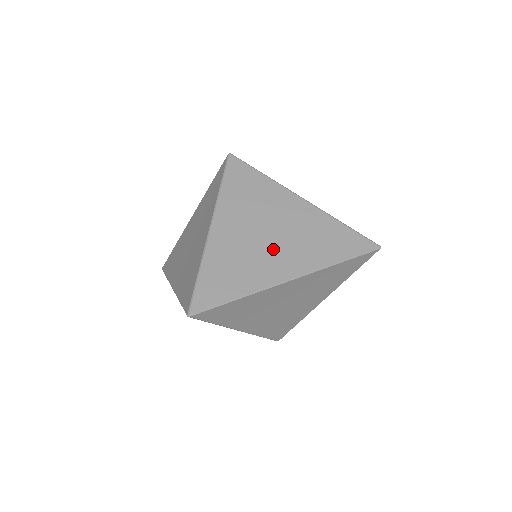
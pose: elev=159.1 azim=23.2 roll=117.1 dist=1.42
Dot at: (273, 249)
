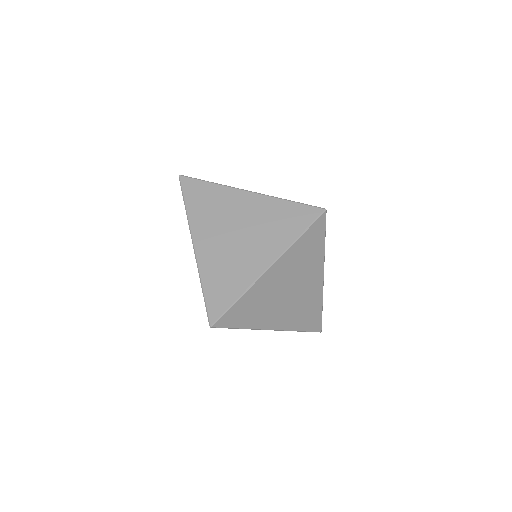
Dot at: (284, 305)
